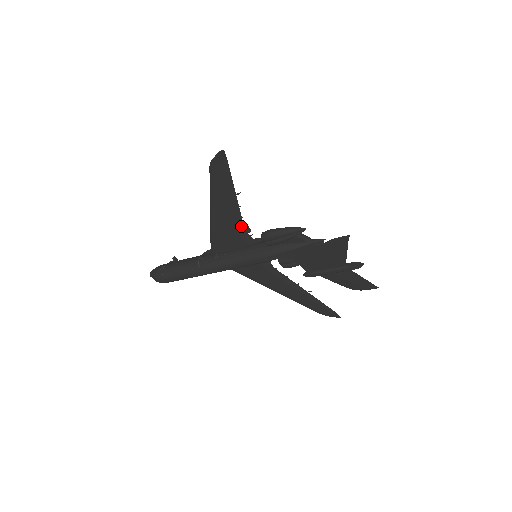
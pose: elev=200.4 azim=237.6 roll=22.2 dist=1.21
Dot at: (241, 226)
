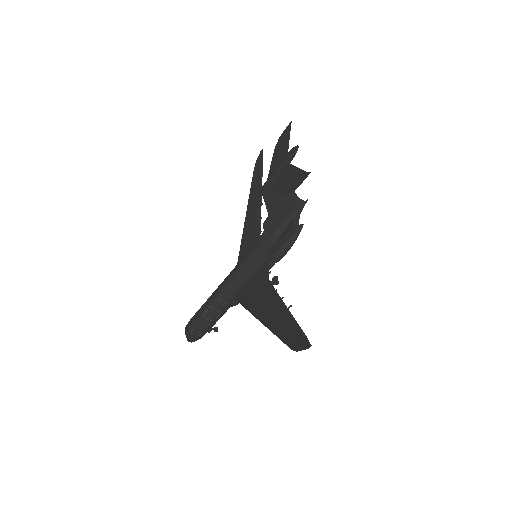
Dot at: (259, 230)
